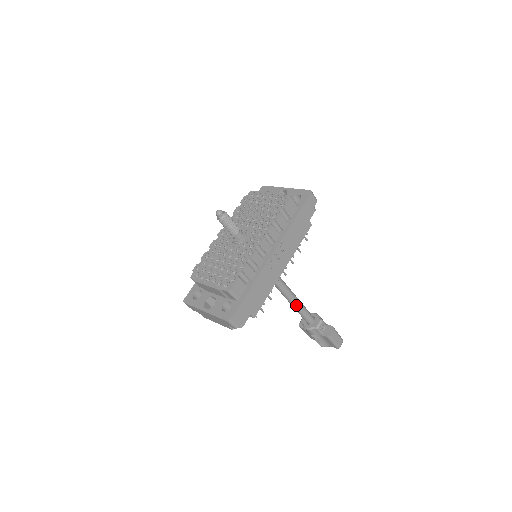
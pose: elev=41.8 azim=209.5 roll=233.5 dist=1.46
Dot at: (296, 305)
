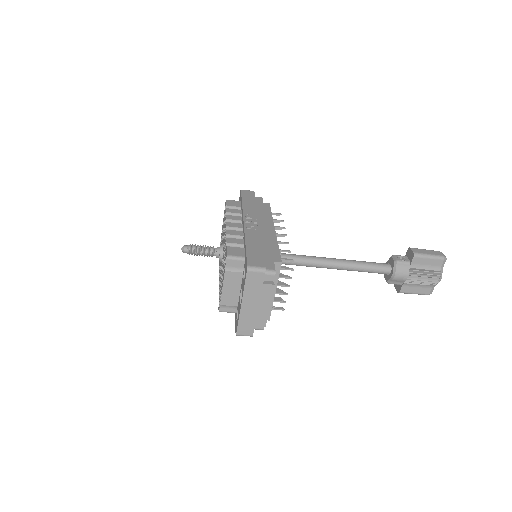
Dot at: (349, 264)
